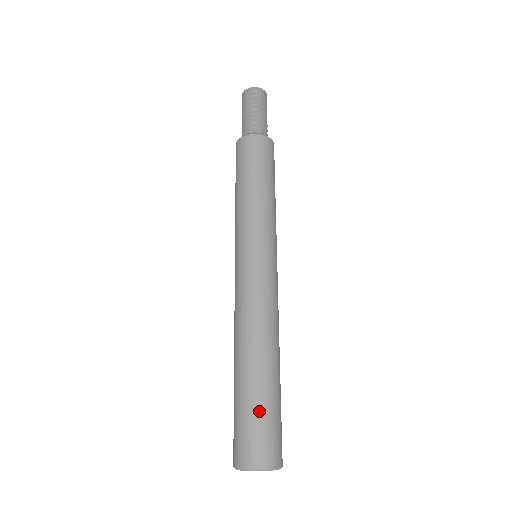
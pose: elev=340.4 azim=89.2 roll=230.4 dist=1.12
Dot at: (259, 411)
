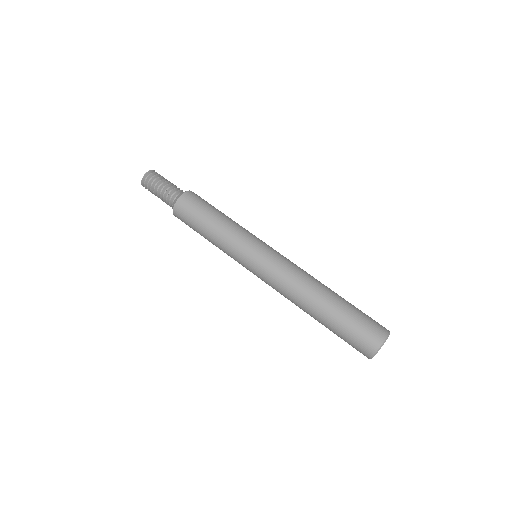
Dot at: (357, 312)
